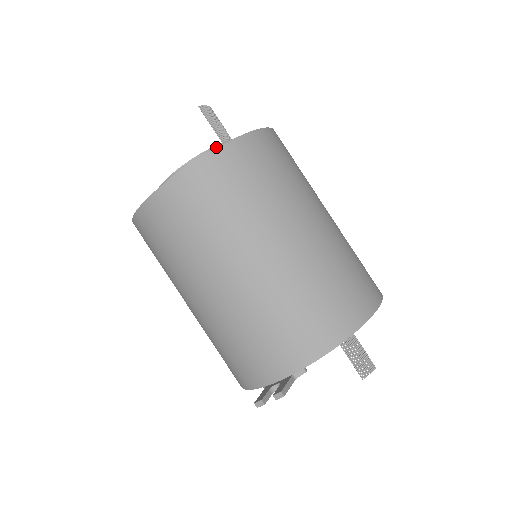
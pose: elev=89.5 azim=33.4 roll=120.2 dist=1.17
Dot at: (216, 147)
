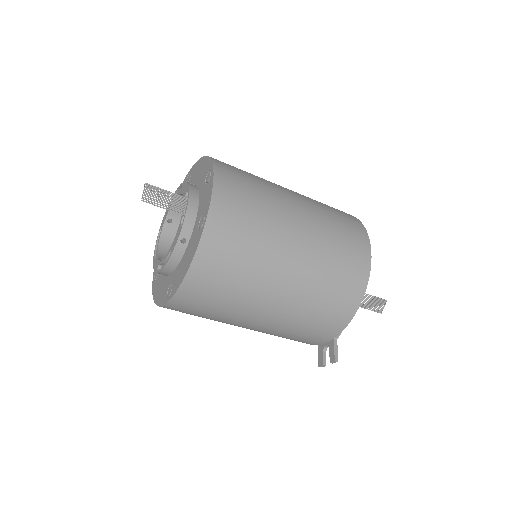
Dot at: (183, 230)
